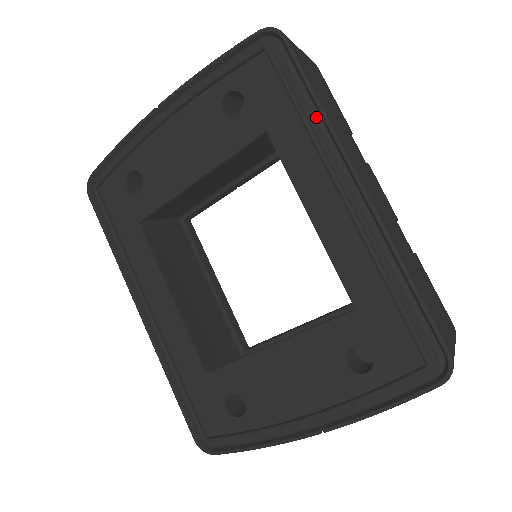
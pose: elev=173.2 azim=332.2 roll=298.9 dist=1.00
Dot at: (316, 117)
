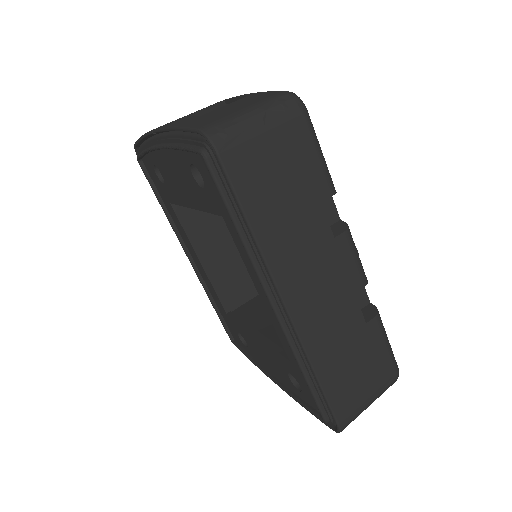
Dot at: (251, 235)
